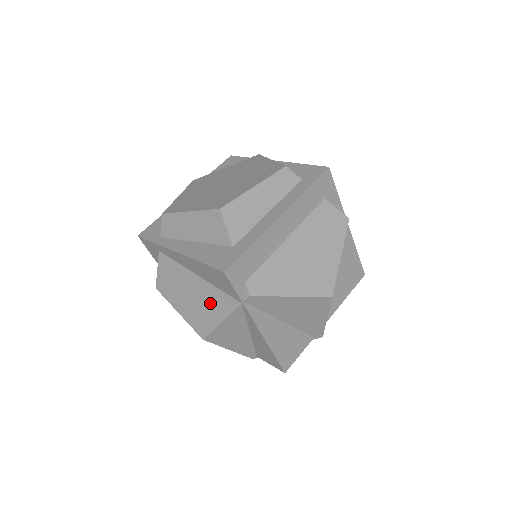
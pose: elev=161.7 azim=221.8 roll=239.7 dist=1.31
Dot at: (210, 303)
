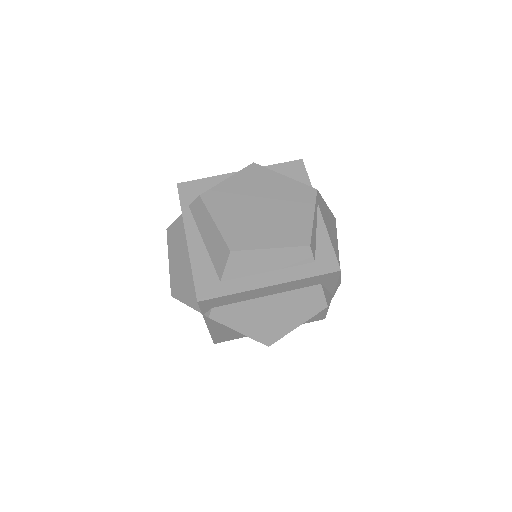
Dot at: (188, 286)
